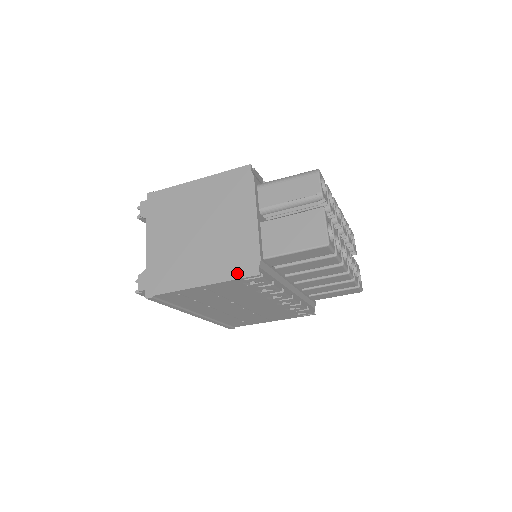
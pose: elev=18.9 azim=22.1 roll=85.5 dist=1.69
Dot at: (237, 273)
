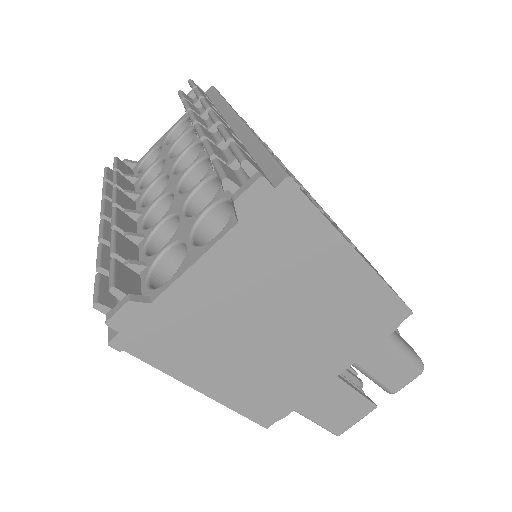
Dot at: (252, 411)
